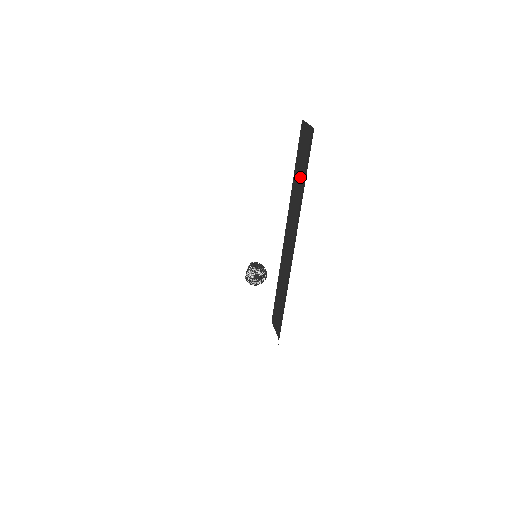
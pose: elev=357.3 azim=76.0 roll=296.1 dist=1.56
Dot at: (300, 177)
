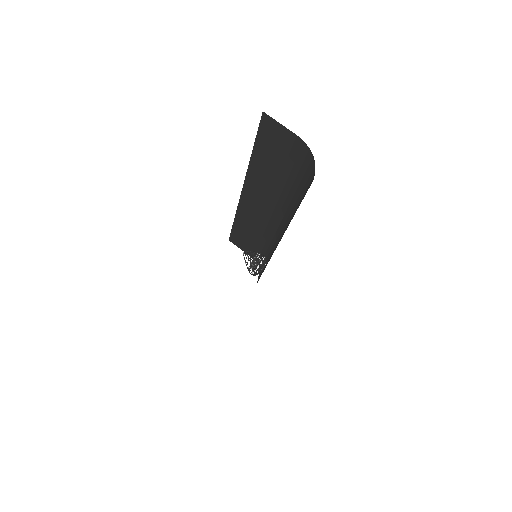
Dot at: (272, 166)
